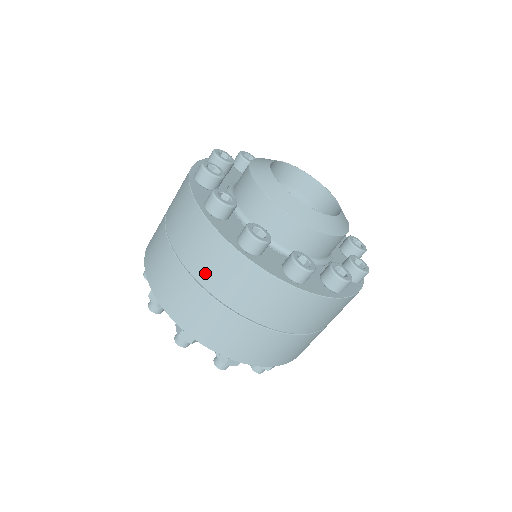
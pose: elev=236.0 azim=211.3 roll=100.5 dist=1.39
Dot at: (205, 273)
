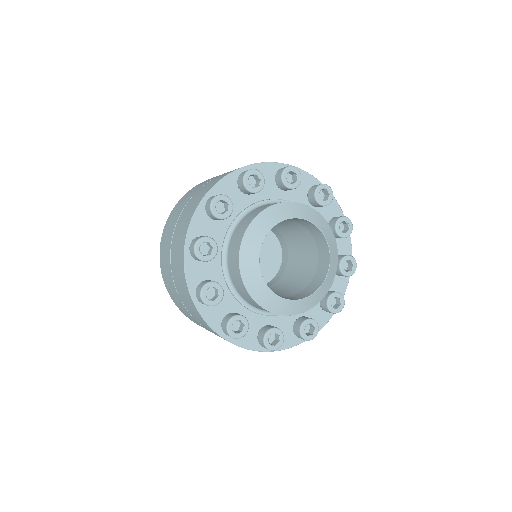
Dot at: occluded
